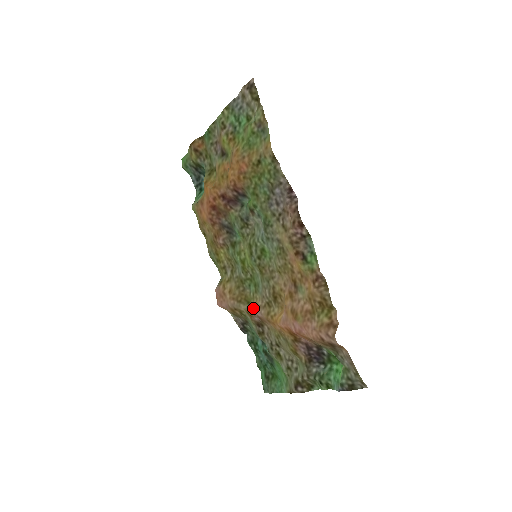
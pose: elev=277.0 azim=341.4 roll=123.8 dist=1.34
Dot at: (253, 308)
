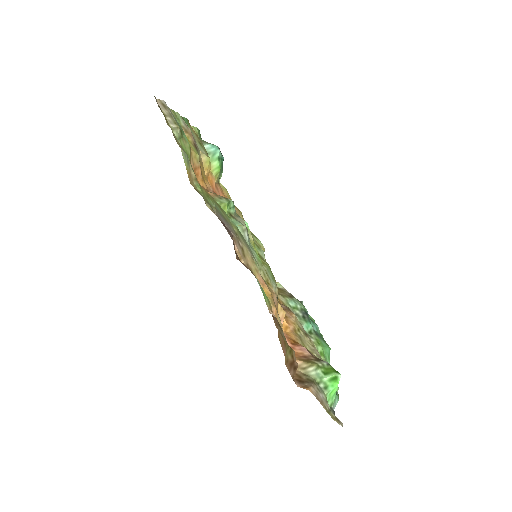
Dot at: occluded
